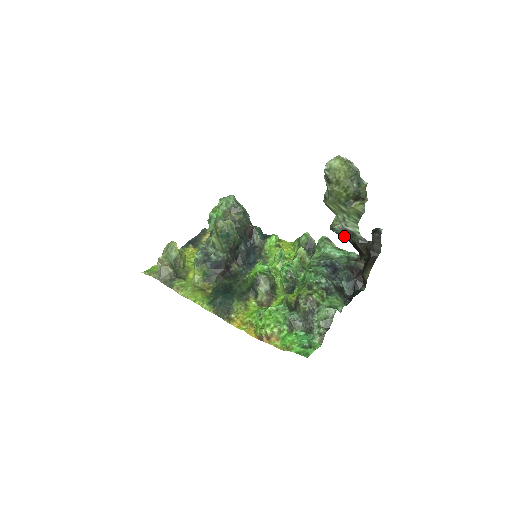
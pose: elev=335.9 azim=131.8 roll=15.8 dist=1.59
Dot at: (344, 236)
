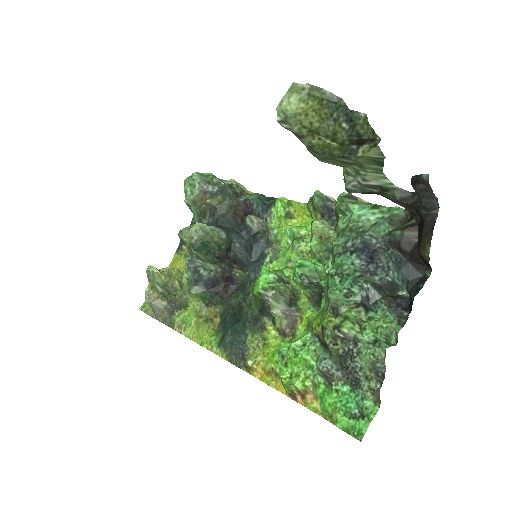
Dot at: (369, 193)
